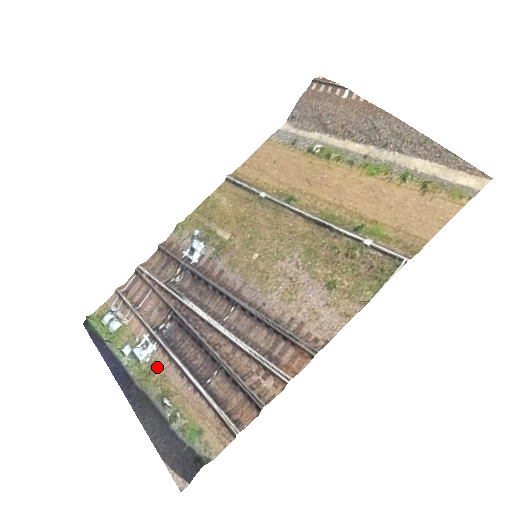
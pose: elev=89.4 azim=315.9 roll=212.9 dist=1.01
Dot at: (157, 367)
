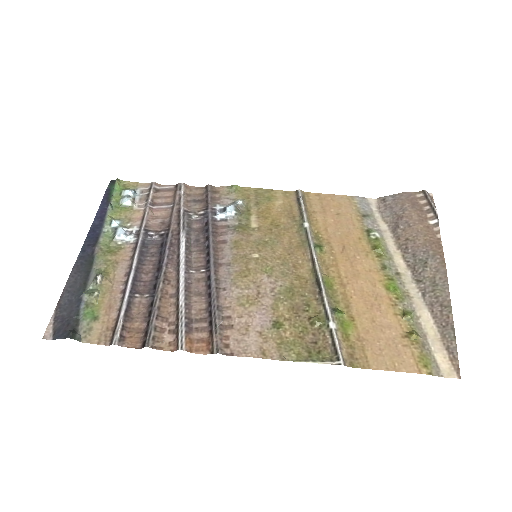
Dot at: (119, 253)
